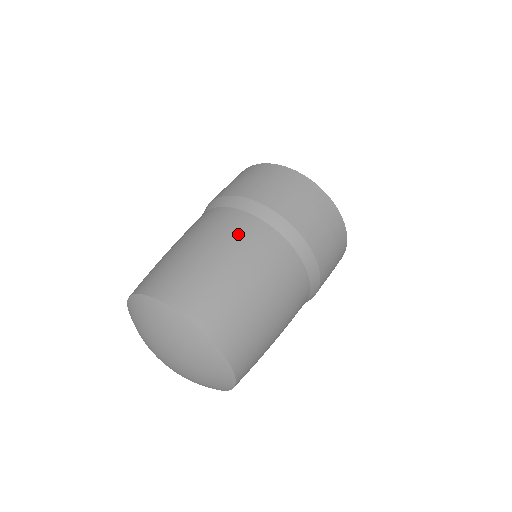
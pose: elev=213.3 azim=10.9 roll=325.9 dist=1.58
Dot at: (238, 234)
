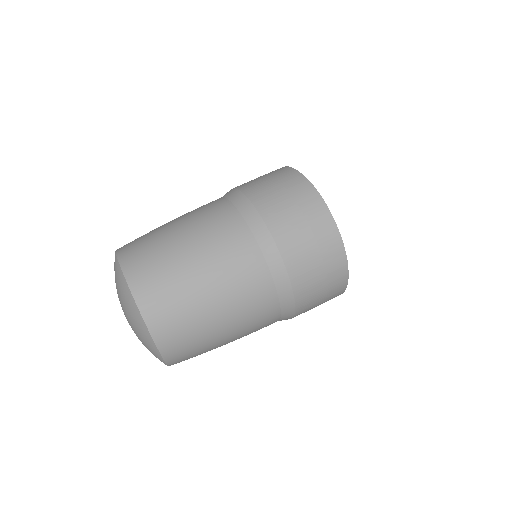
Dot at: (218, 232)
